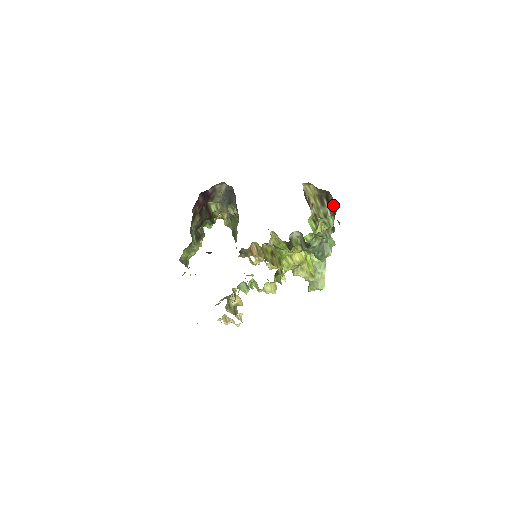
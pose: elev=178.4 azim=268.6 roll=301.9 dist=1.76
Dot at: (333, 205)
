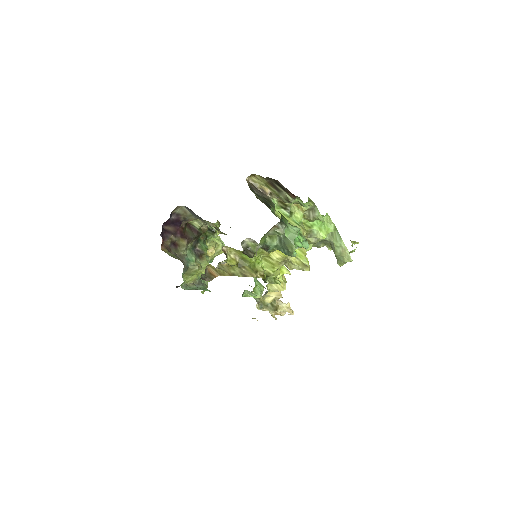
Dot at: (286, 189)
